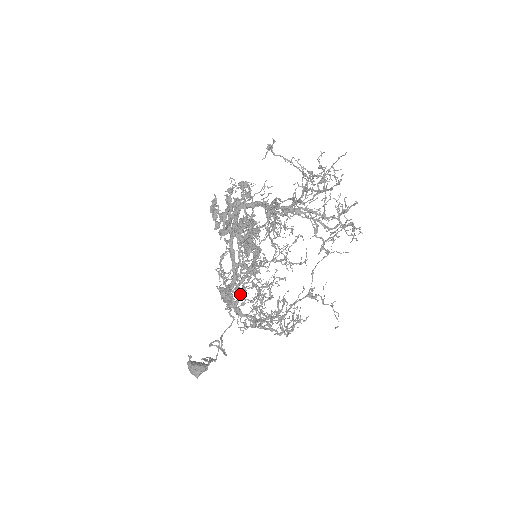
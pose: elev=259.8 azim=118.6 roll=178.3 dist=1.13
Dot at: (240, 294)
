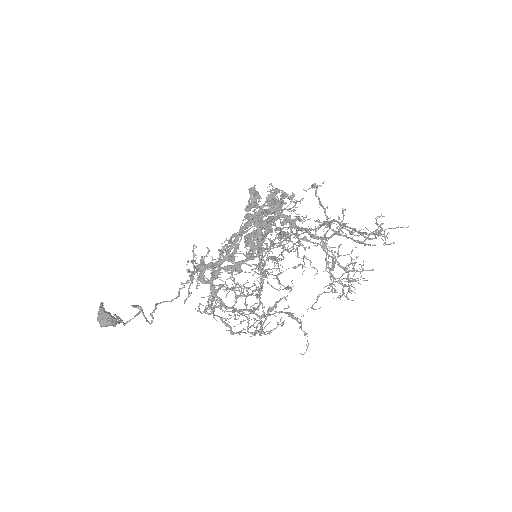
Dot at: occluded
